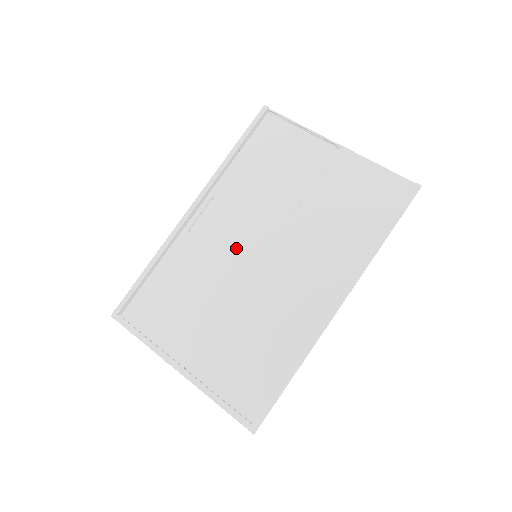
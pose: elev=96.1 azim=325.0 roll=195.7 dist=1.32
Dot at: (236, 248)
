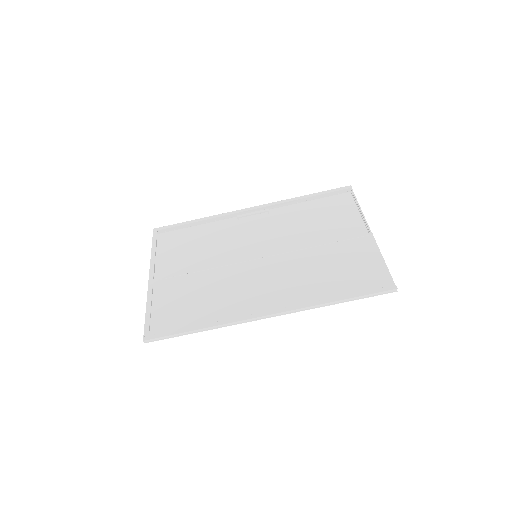
Dot at: (251, 245)
